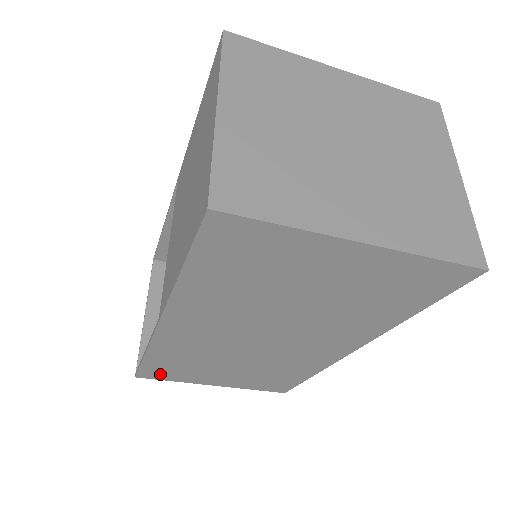
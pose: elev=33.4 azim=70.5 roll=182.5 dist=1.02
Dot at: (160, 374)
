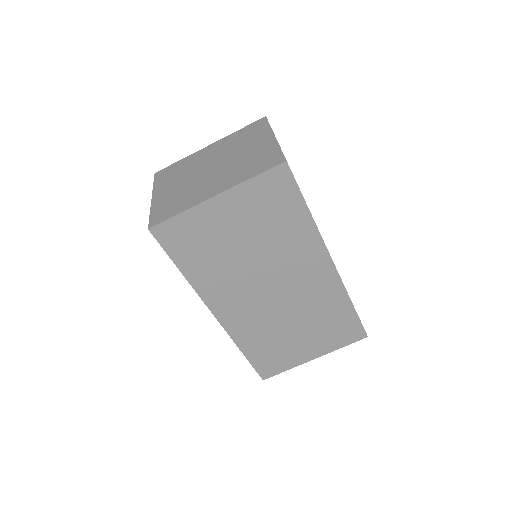
Dot at: (271, 367)
